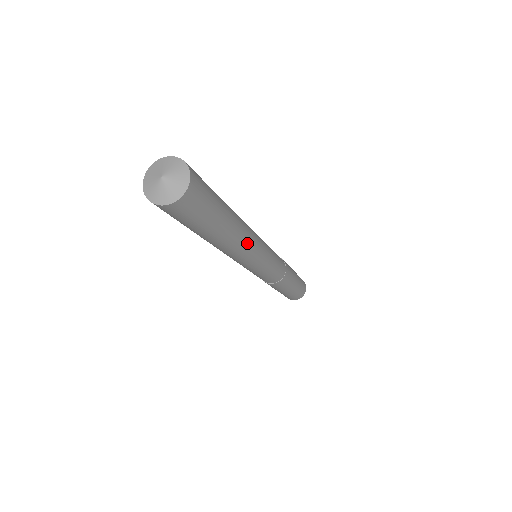
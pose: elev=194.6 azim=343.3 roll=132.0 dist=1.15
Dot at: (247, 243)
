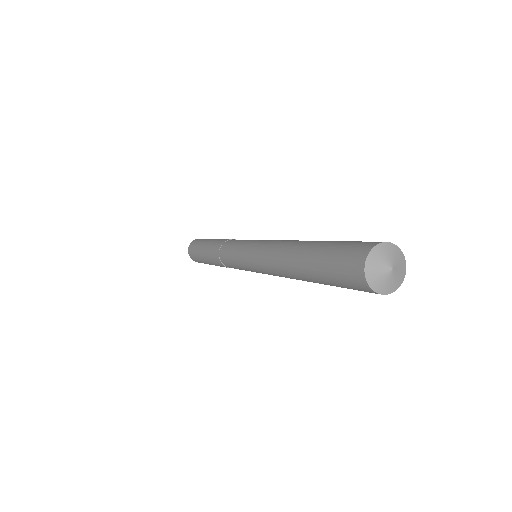
Dot at: occluded
